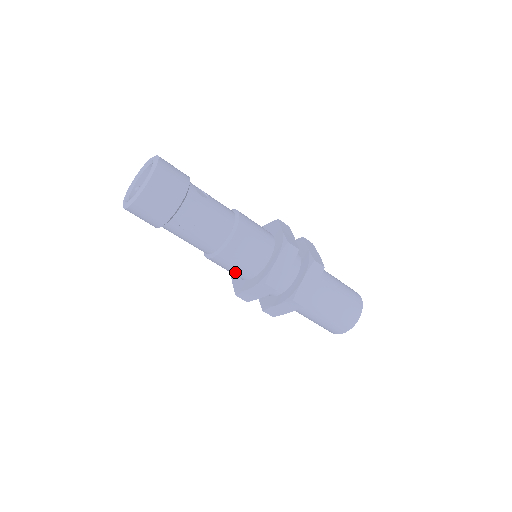
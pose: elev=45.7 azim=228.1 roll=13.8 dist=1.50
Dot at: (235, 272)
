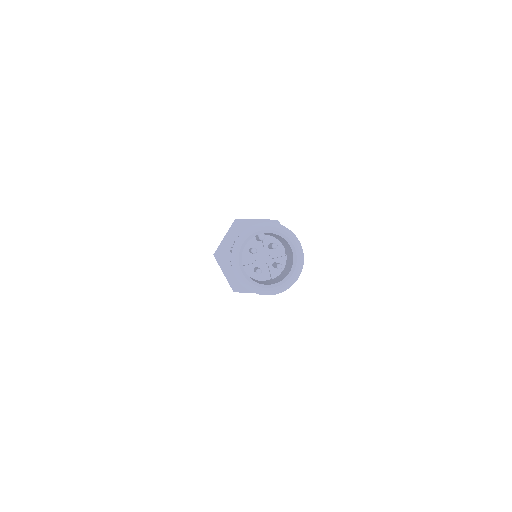
Dot at: occluded
